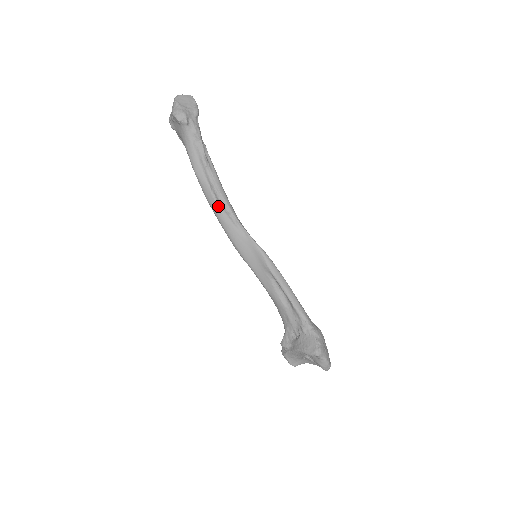
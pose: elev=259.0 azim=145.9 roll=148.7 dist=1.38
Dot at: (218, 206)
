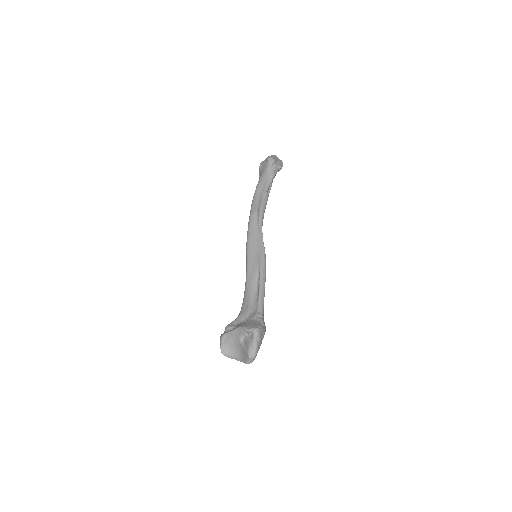
Dot at: (256, 211)
